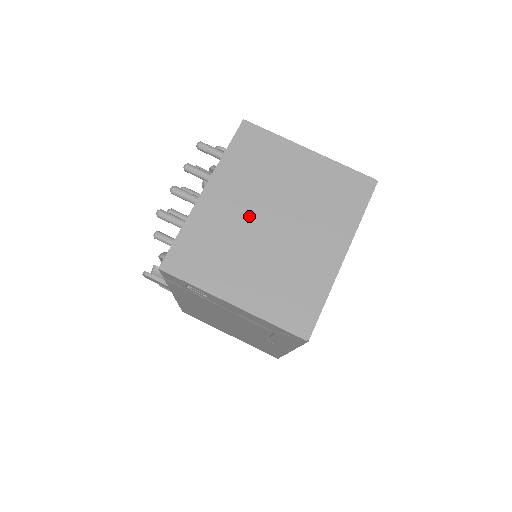
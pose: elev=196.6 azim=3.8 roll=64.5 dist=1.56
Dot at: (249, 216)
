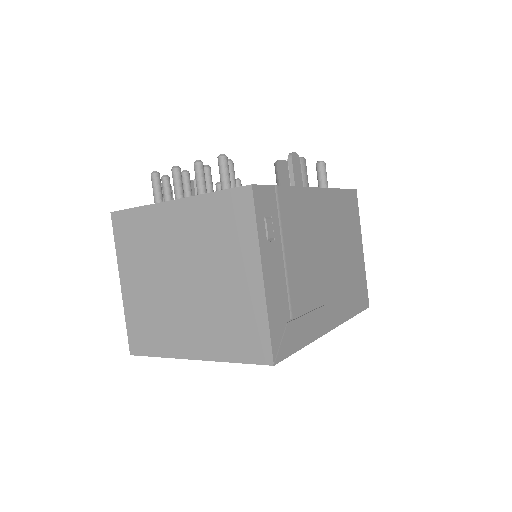
Dot at: (176, 256)
